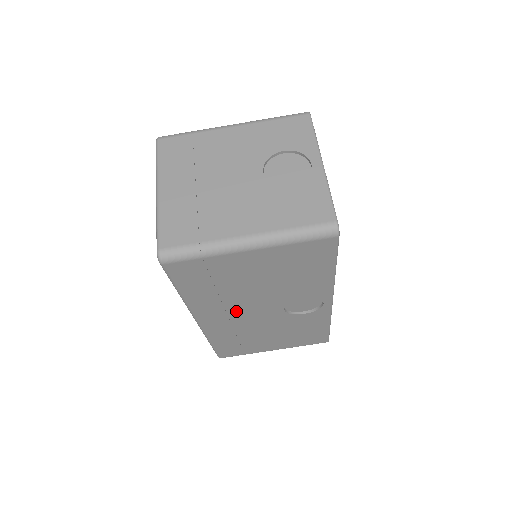
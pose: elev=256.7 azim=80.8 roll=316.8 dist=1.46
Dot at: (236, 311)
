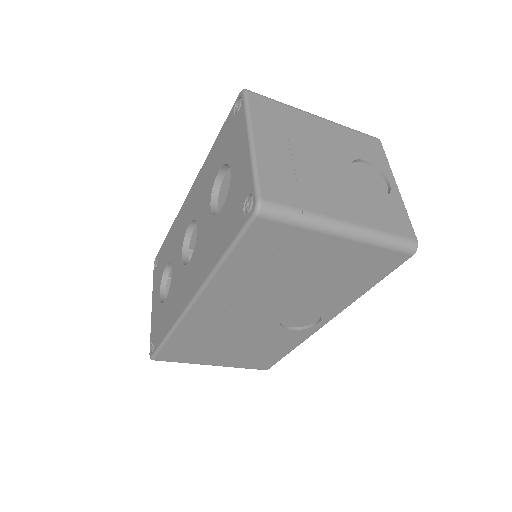
Dot at: (243, 304)
